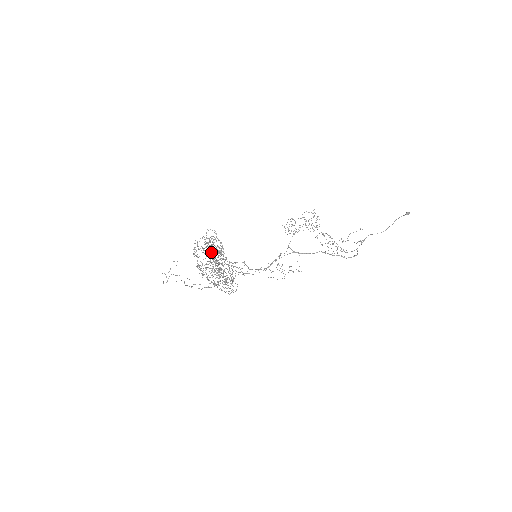
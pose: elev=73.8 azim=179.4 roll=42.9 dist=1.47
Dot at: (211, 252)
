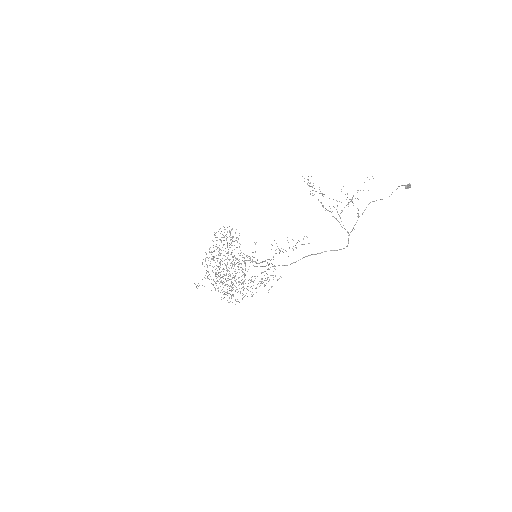
Dot at: occluded
